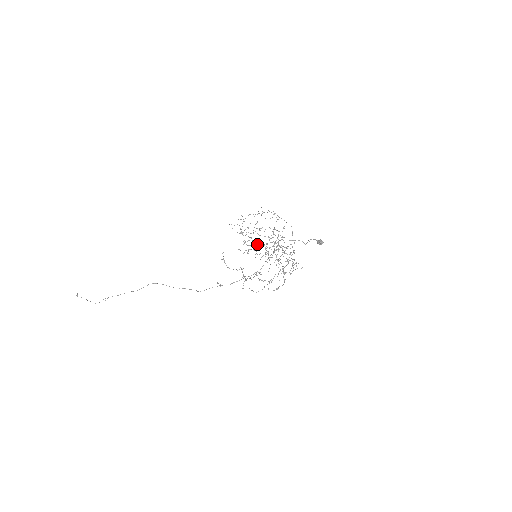
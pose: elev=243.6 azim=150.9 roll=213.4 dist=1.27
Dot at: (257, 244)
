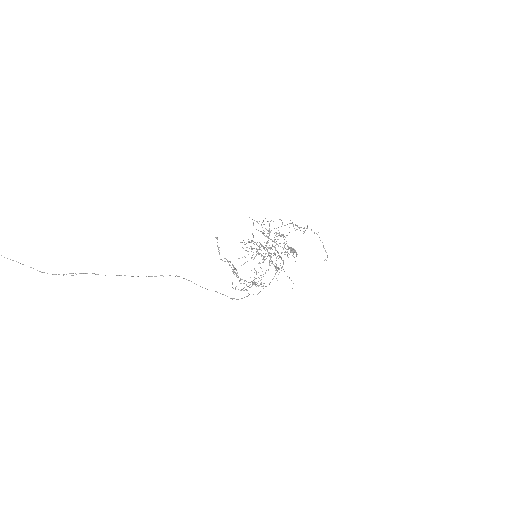
Dot at: occluded
